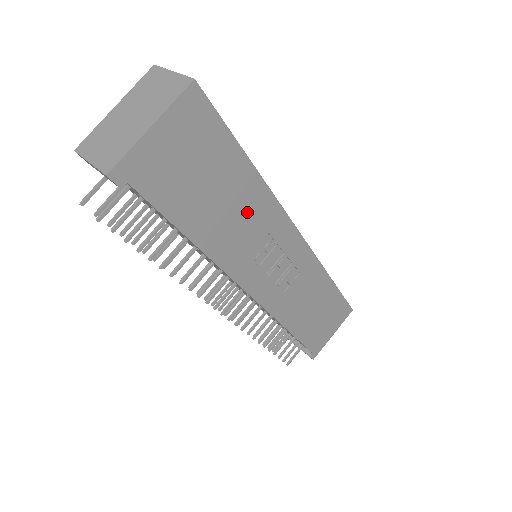
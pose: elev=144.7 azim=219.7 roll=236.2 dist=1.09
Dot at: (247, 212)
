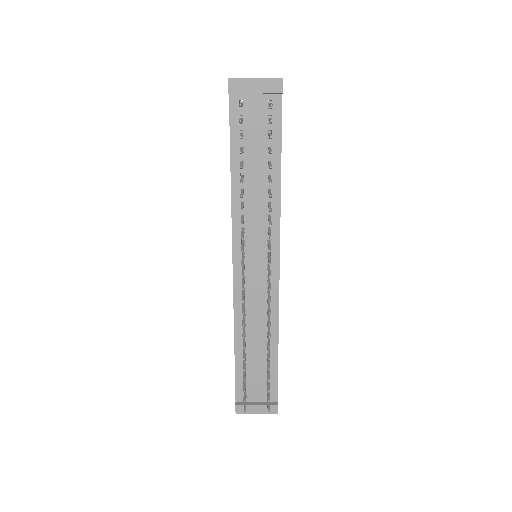
Dot at: occluded
